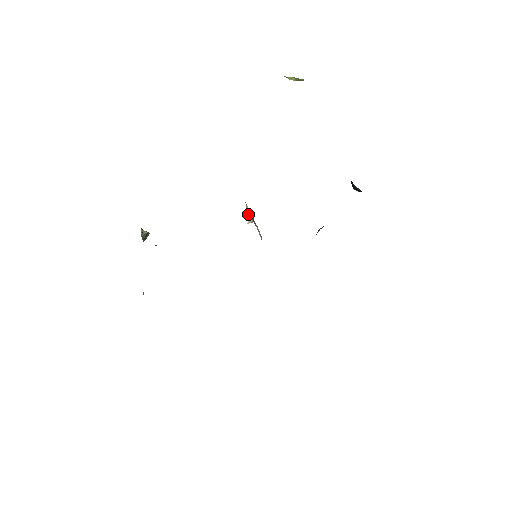
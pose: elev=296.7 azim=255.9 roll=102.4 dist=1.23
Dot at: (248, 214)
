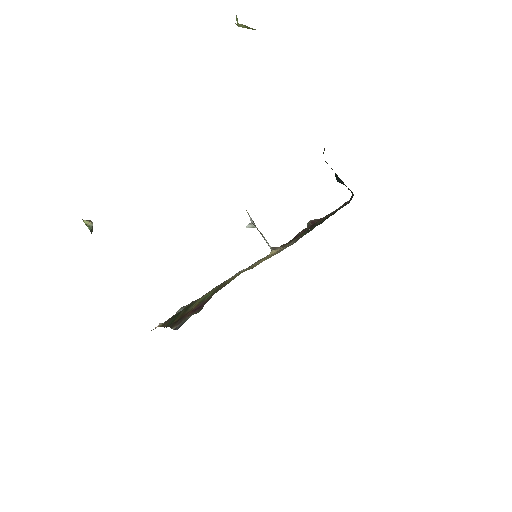
Dot at: (253, 224)
